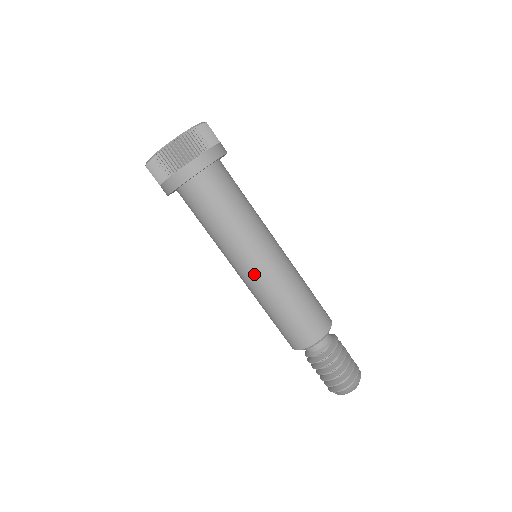
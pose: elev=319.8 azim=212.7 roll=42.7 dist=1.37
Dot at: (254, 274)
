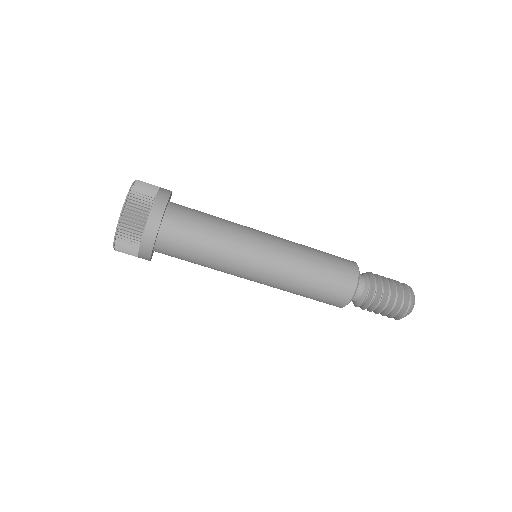
Dot at: (273, 243)
